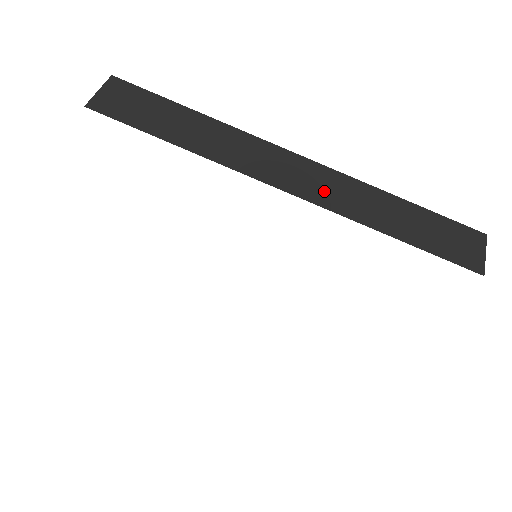
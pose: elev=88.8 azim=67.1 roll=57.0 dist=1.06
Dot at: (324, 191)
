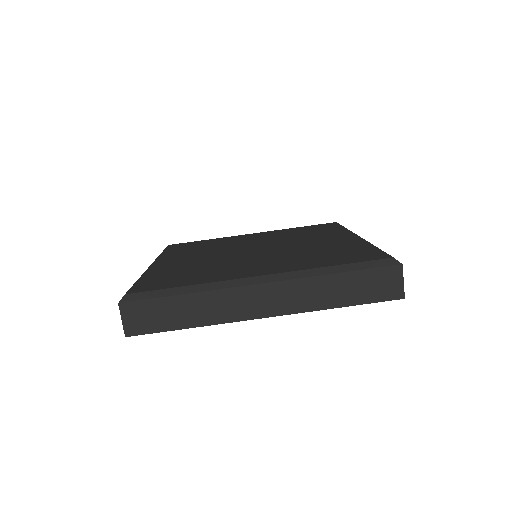
Dot at: (287, 302)
